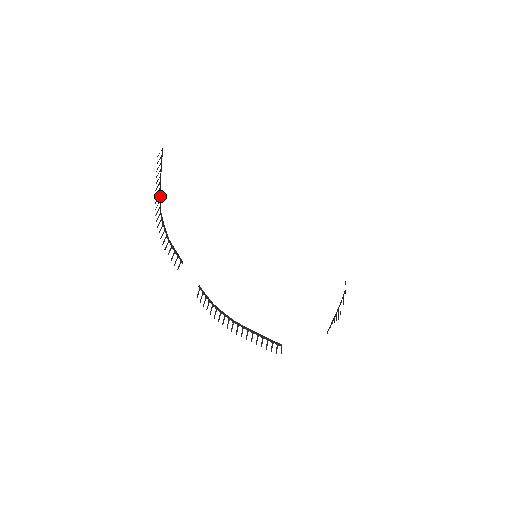
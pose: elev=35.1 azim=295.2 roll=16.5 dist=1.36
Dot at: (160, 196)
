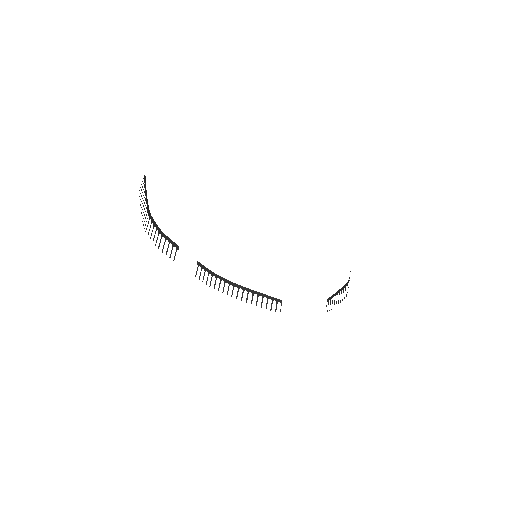
Dot at: (148, 205)
